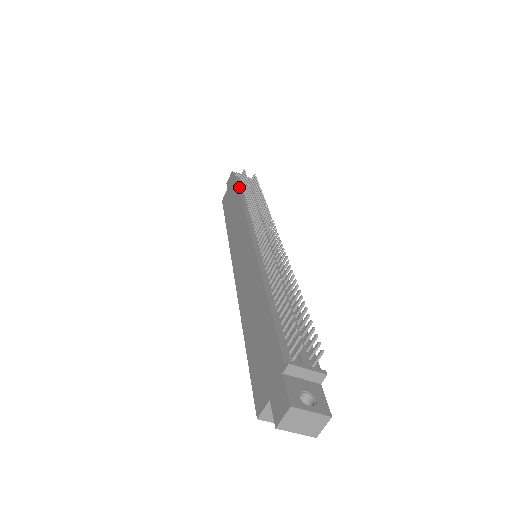
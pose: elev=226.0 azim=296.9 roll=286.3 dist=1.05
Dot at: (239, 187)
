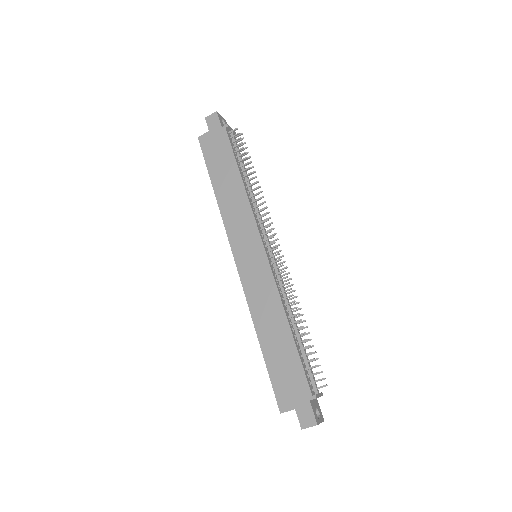
Dot at: (235, 155)
